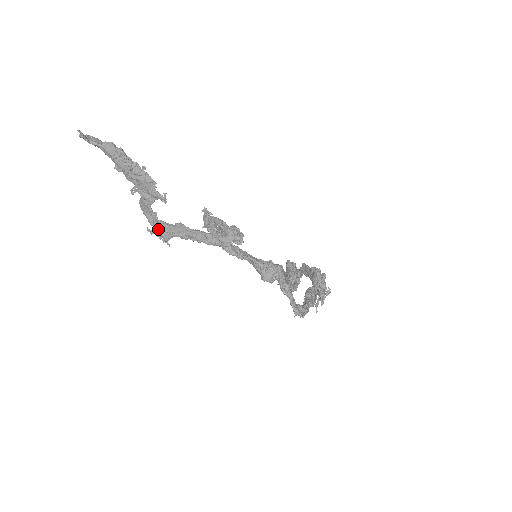
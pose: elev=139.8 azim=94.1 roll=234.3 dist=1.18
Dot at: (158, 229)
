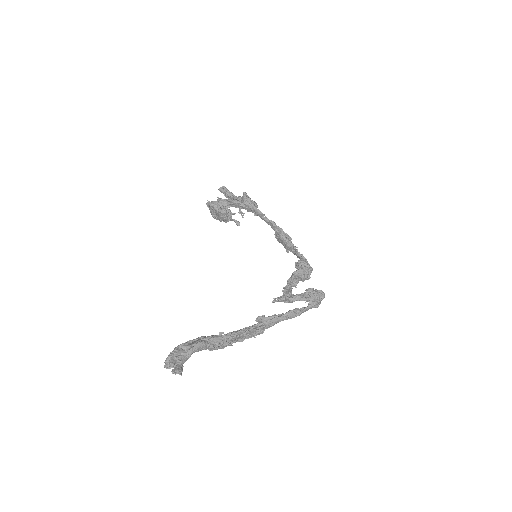
Dot at: (247, 336)
